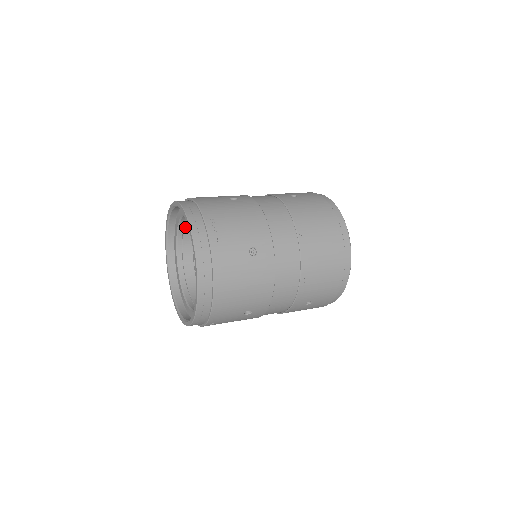
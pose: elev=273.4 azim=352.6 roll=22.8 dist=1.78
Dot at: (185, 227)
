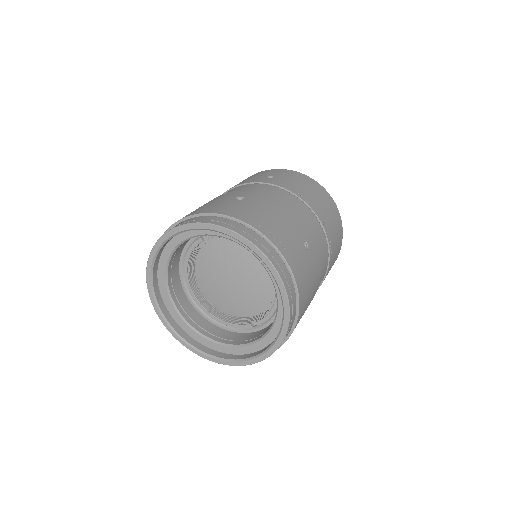
Dot at: (174, 256)
